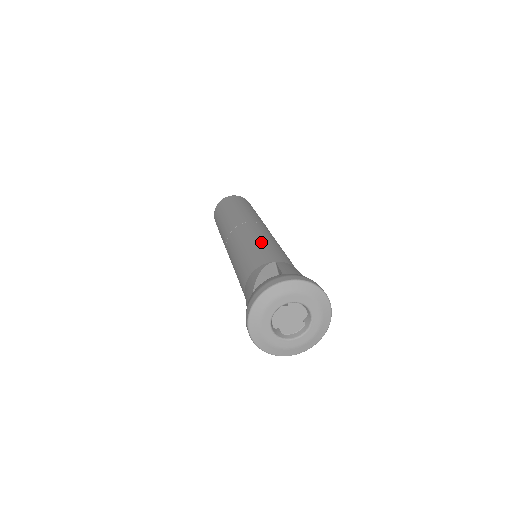
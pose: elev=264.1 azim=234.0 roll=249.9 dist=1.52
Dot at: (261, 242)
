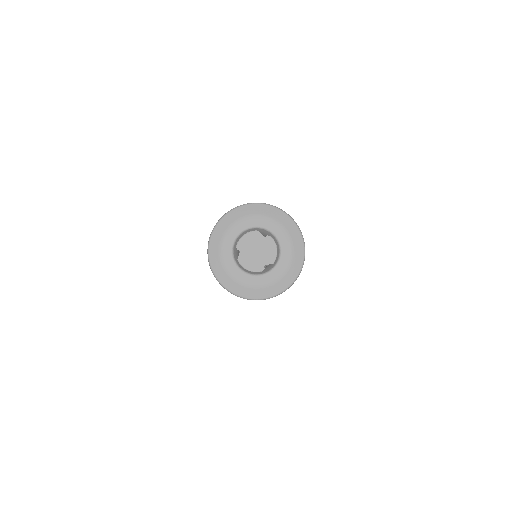
Dot at: occluded
